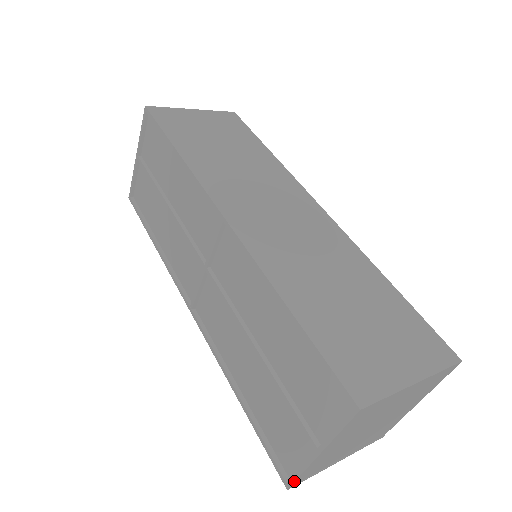
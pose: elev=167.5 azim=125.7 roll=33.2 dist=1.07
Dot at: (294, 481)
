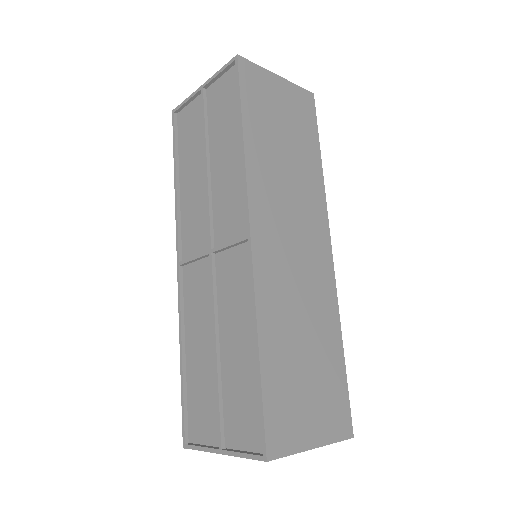
Dot at: (192, 449)
